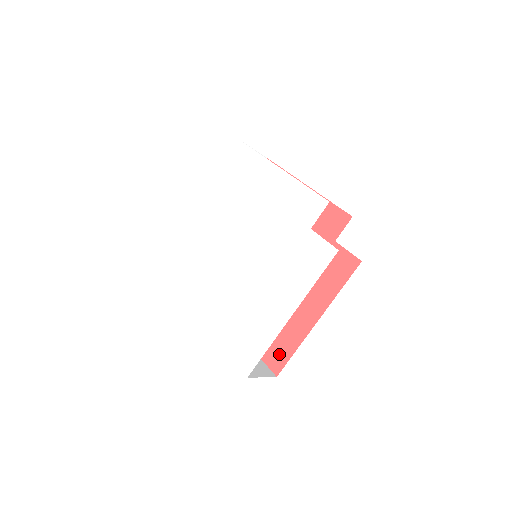
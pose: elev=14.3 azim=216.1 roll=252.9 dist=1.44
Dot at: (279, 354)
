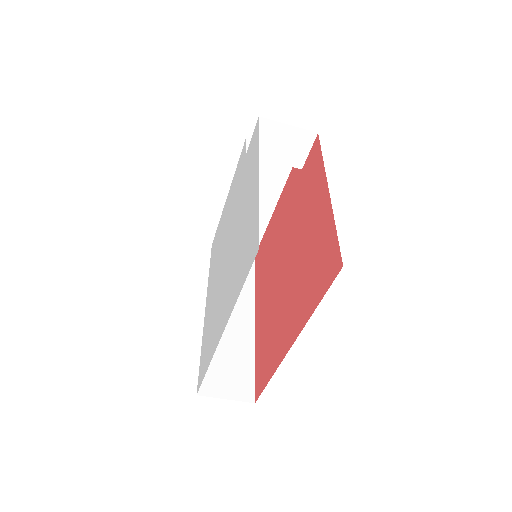
Dot at: (330, 257)
